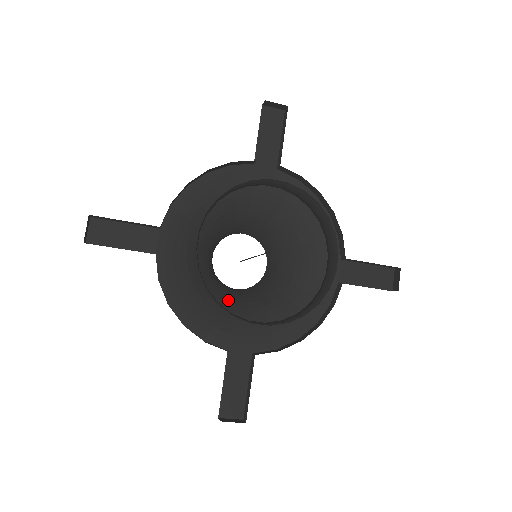
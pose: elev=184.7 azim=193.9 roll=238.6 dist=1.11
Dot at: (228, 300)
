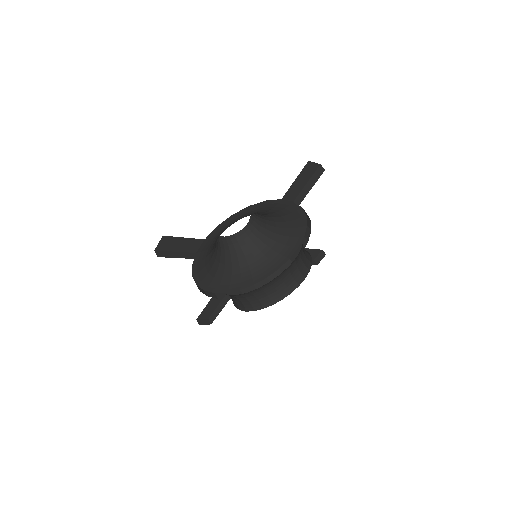
Dot at: (222, 260)
